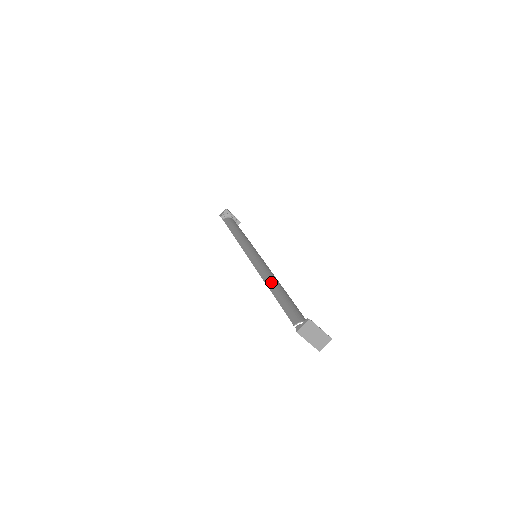
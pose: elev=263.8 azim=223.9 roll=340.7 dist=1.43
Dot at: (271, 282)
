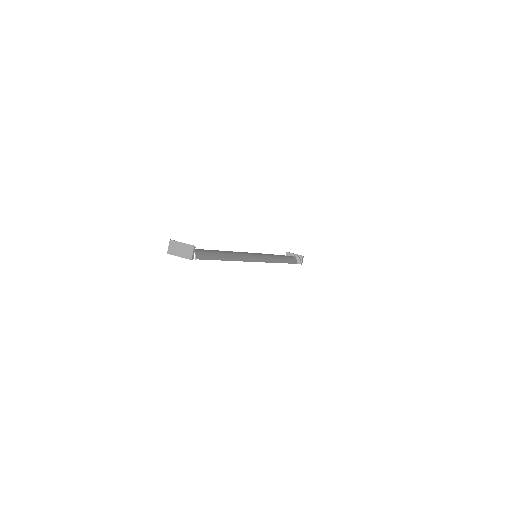
Dot at: occluded
